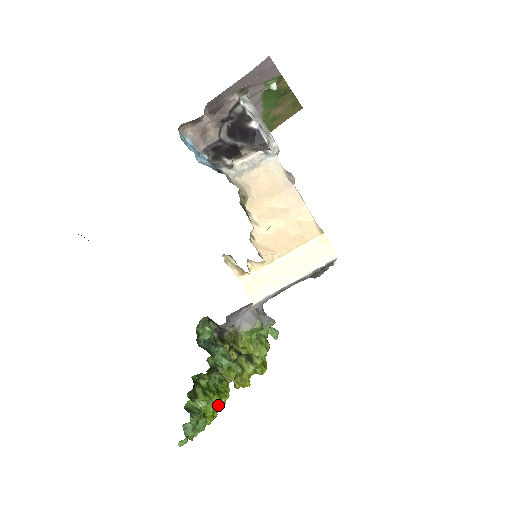
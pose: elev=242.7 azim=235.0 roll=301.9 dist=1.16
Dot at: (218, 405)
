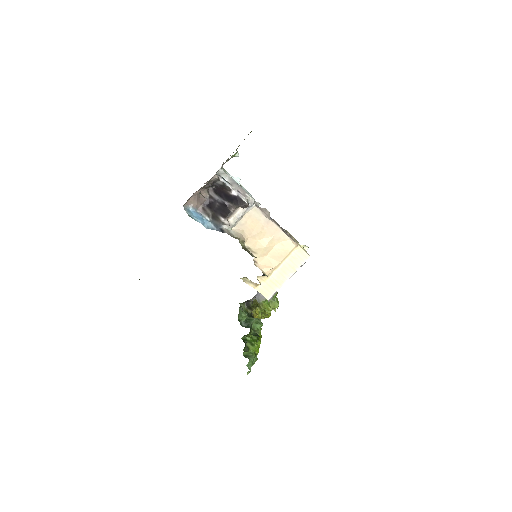
Dot at: occluded
